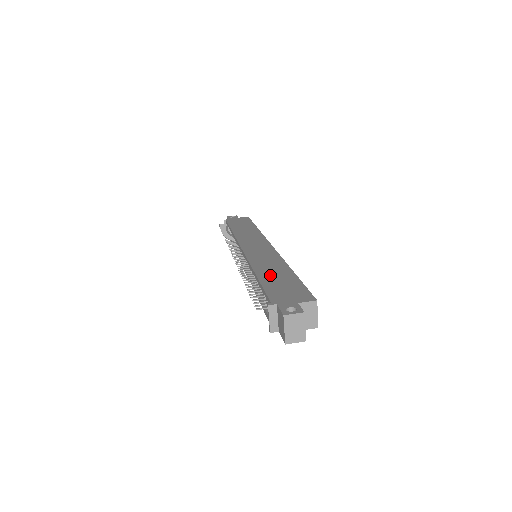
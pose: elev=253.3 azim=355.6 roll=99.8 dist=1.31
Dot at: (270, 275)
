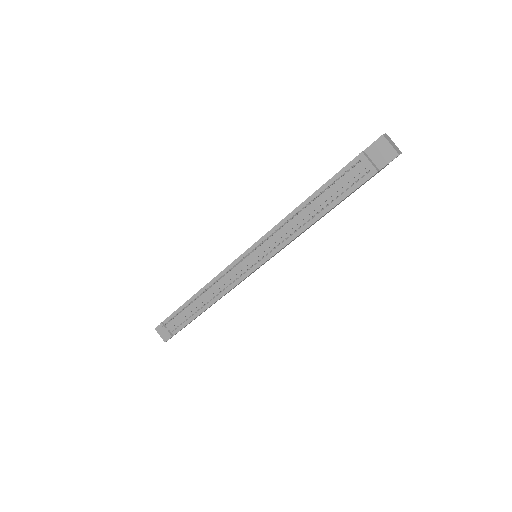
Dot at: occluded
